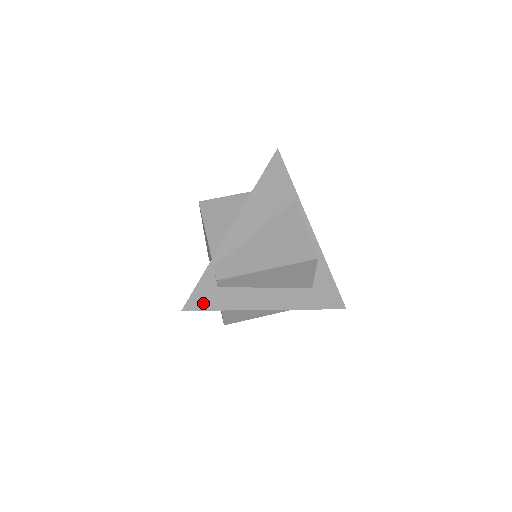
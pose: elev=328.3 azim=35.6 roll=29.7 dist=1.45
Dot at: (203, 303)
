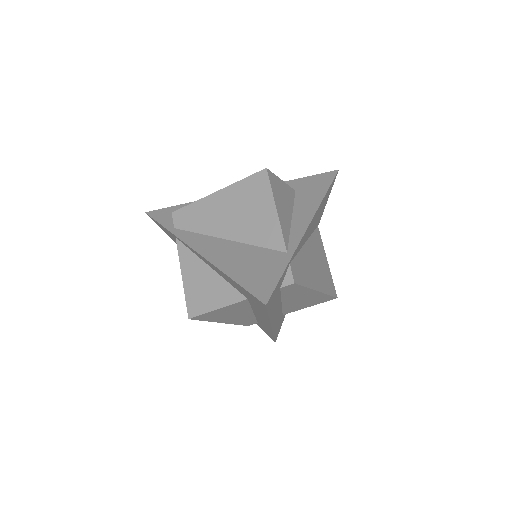
Dot at: (271, 302)
